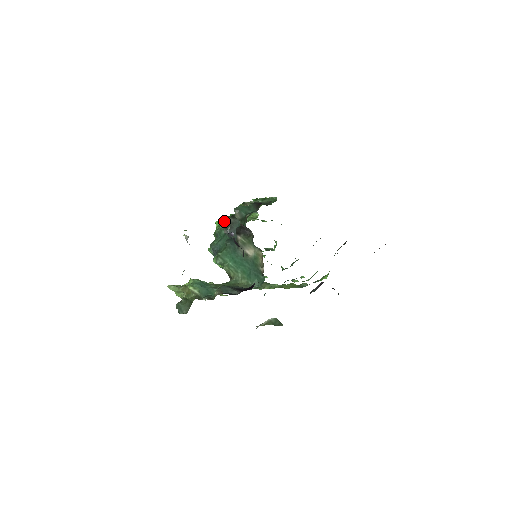
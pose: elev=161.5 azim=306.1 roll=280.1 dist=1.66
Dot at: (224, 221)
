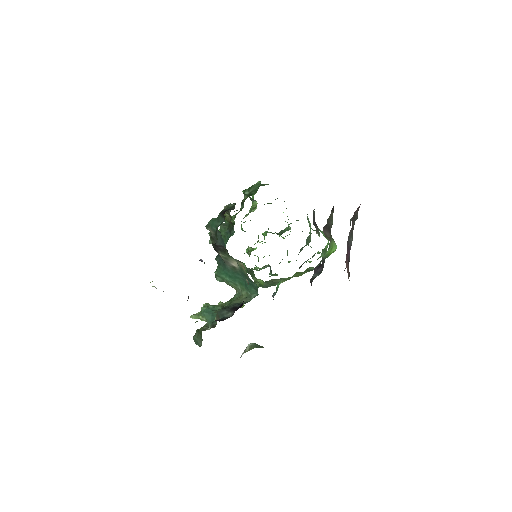
Dot at: occluded
